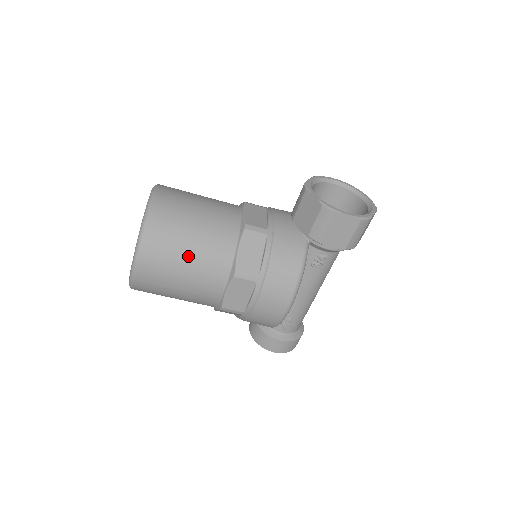
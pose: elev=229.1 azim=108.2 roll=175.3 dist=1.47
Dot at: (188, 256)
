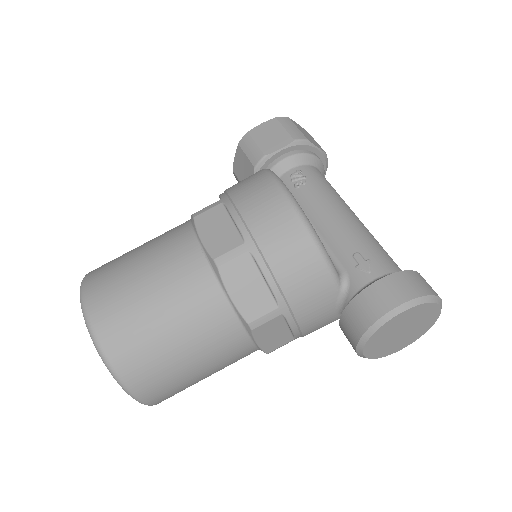
Dot at: (138, 251)
